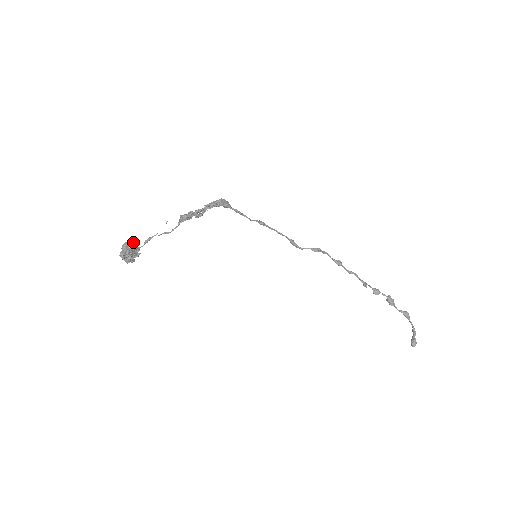
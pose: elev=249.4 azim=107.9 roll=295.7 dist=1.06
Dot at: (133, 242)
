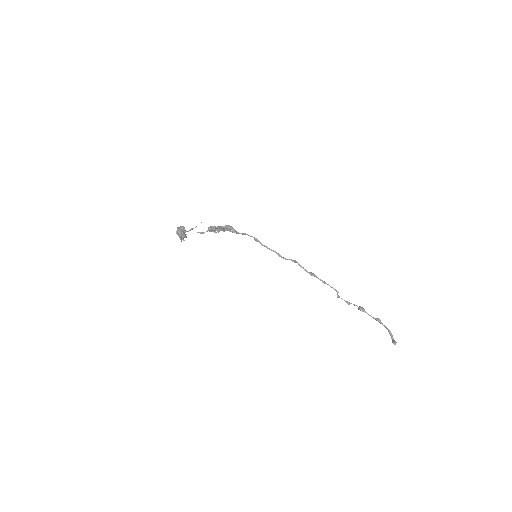
Dot at: occluded
